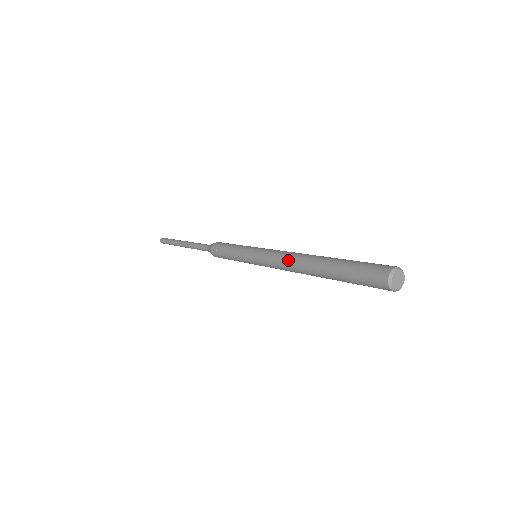
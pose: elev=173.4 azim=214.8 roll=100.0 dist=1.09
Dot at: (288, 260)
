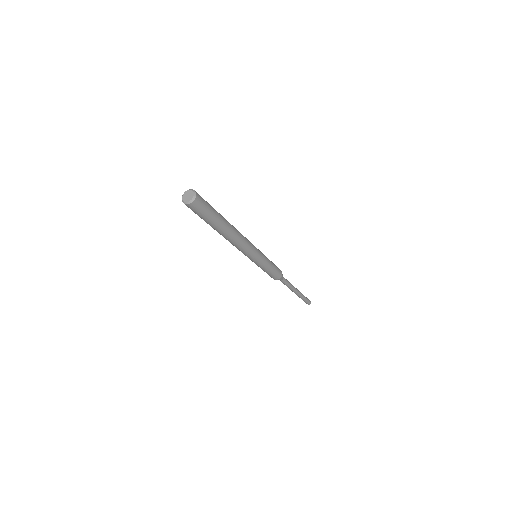
Dot at: occluded
